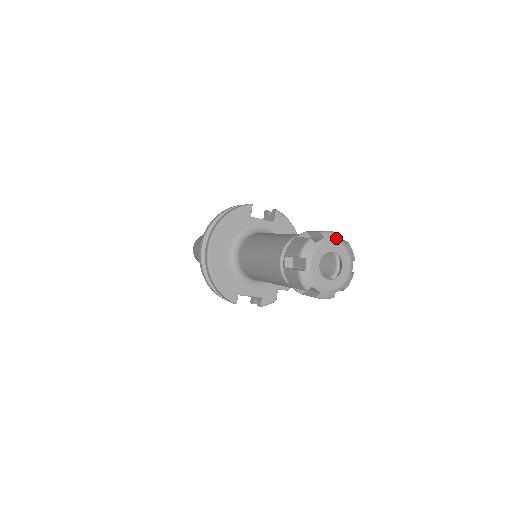
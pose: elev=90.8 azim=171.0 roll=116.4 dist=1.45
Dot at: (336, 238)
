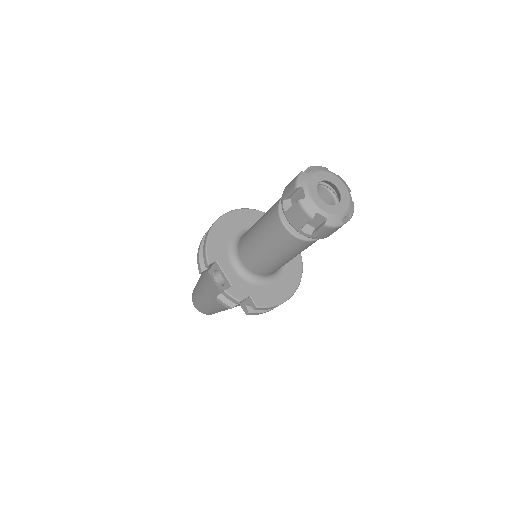
Dot at: (347, 186)
